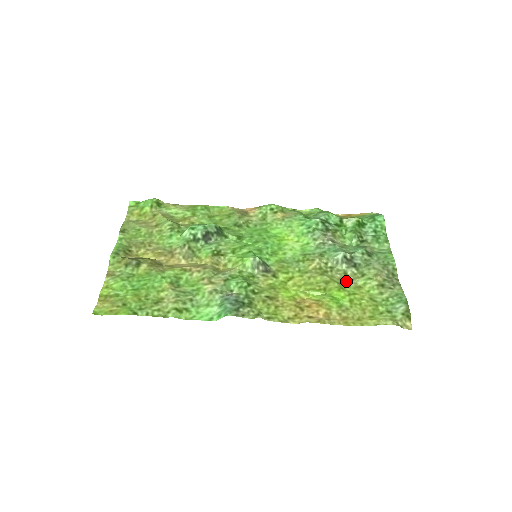
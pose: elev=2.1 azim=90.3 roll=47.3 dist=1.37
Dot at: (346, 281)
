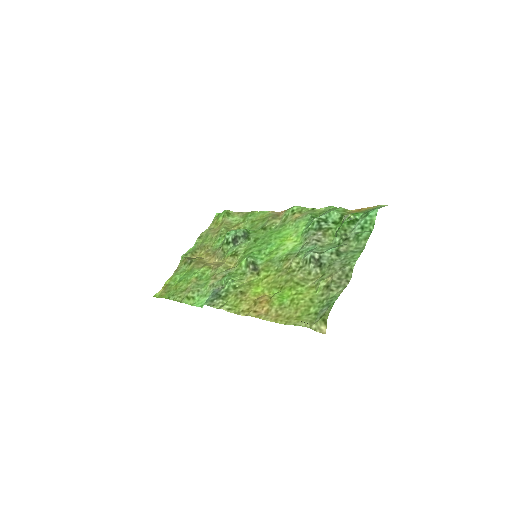
Dot at: (305, 281)
